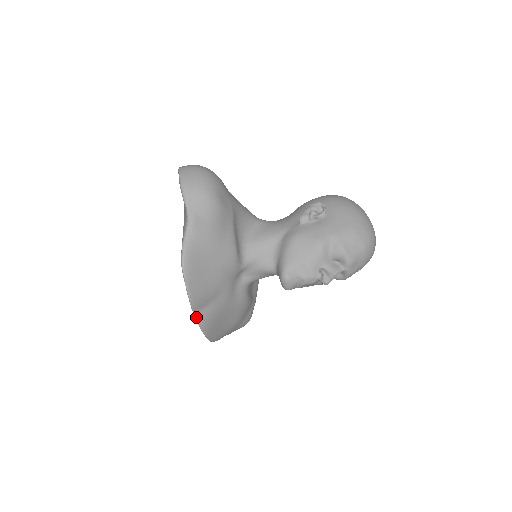
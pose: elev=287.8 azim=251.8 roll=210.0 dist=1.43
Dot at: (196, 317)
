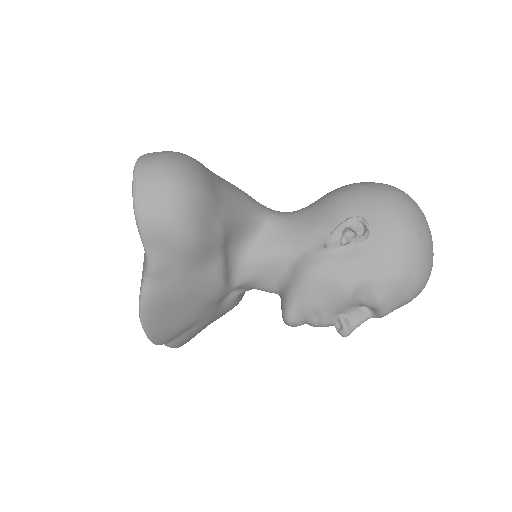
Dot at: (166, 345)
